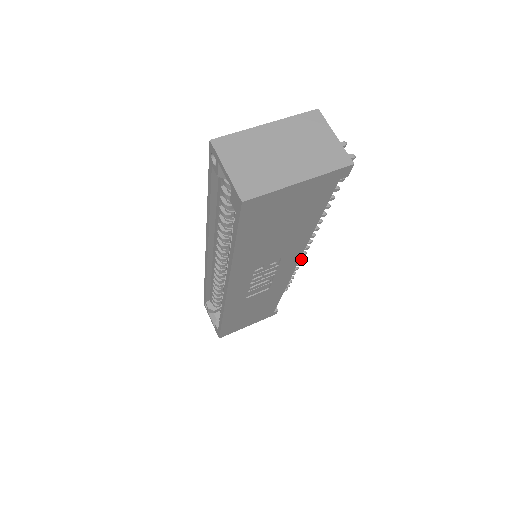
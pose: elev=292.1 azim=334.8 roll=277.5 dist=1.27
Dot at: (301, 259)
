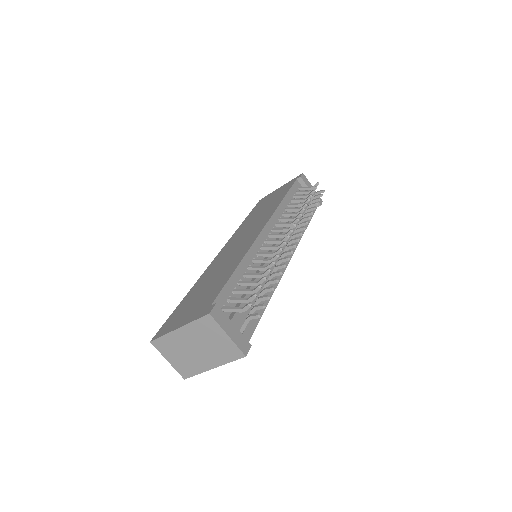
Dot at: occluded
